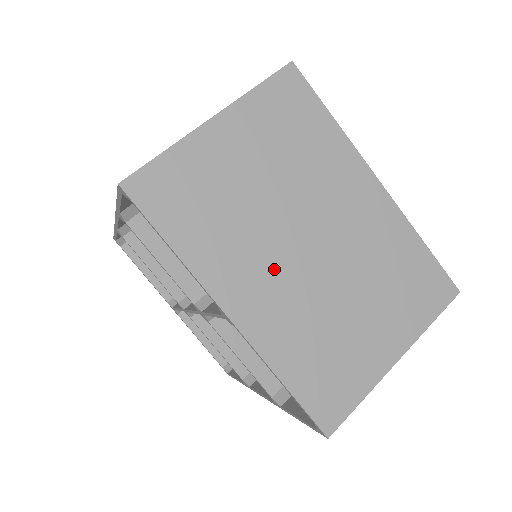
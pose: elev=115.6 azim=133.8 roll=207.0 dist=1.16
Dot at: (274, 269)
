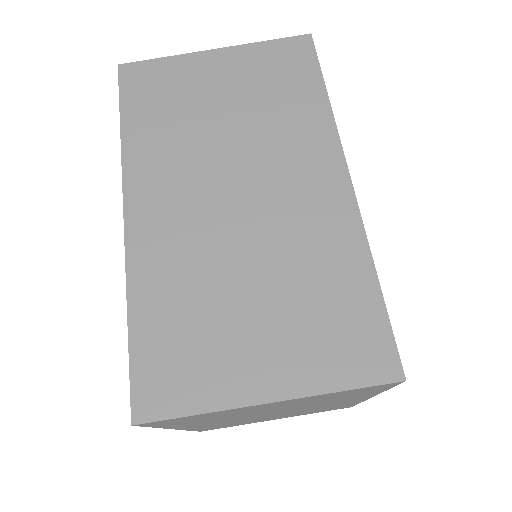
Dot at: (233, 420)
